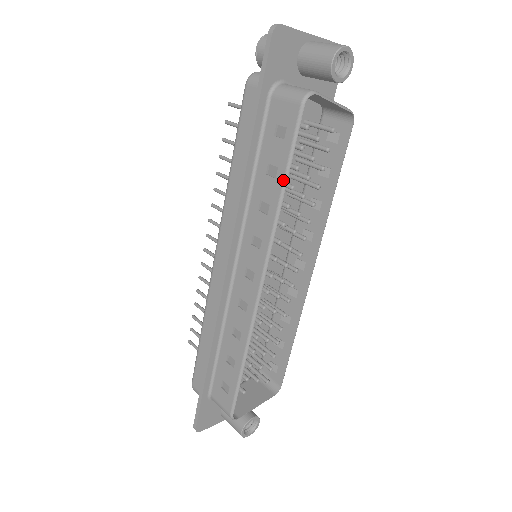
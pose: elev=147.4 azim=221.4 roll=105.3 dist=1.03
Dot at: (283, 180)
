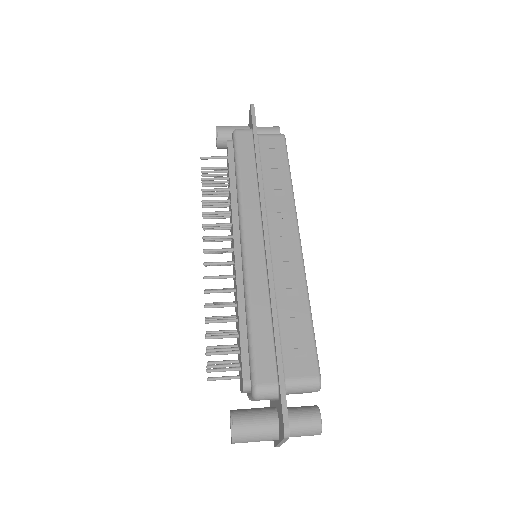
Dot at: (289, 173)
